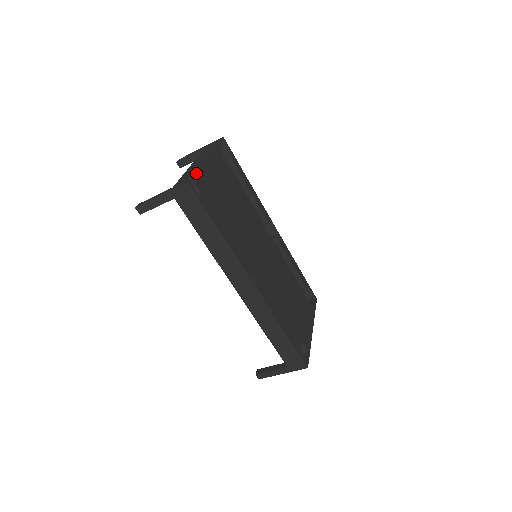
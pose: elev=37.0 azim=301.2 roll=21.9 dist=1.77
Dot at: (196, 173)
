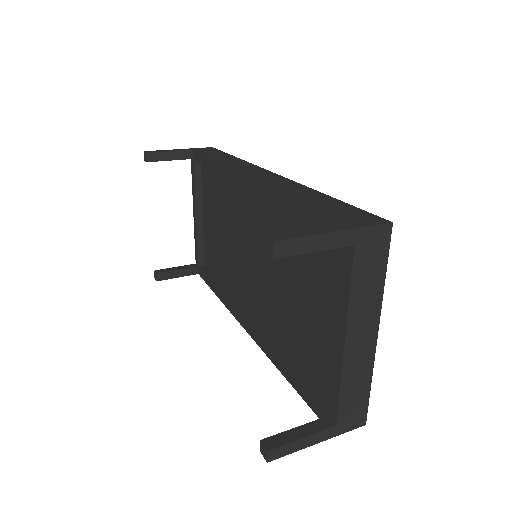
Dot at: (369, 394)
